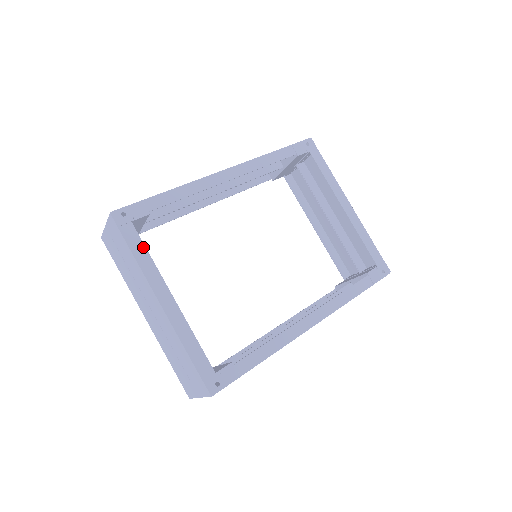
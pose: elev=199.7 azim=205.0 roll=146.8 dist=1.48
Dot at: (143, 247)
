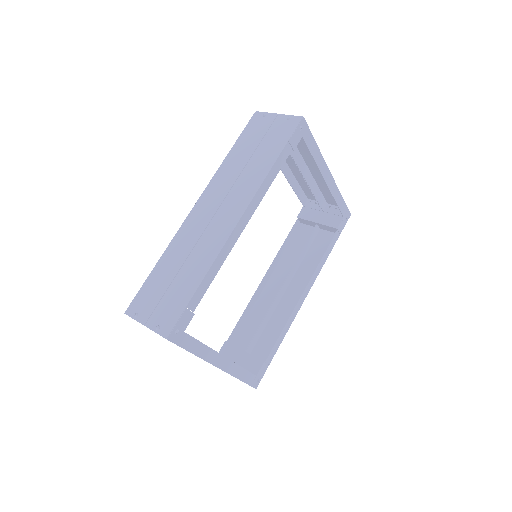
Dot at: (198, 342)
